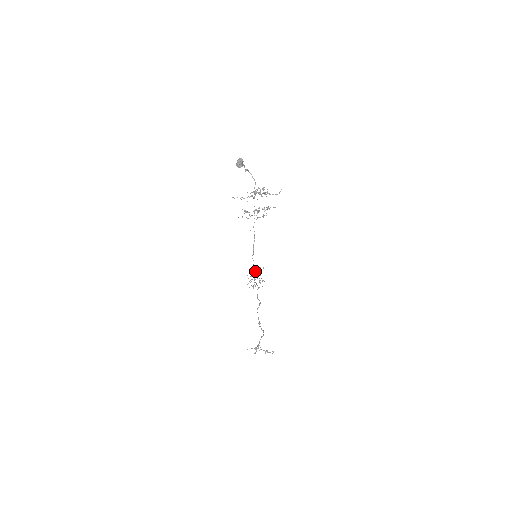
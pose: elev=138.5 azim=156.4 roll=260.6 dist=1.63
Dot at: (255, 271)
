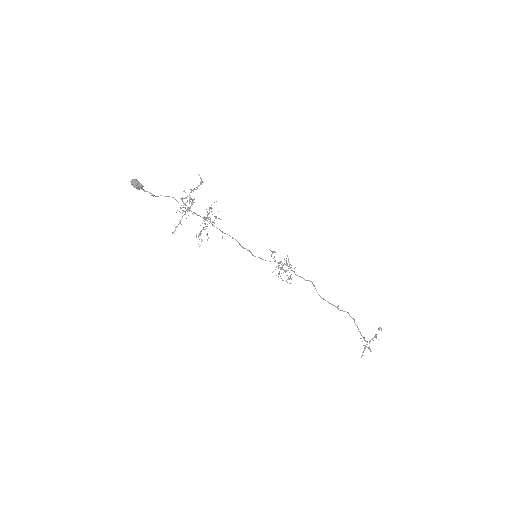
Dot at: occluded
